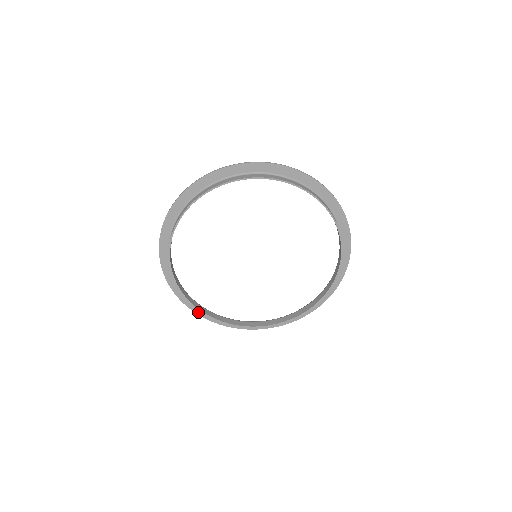
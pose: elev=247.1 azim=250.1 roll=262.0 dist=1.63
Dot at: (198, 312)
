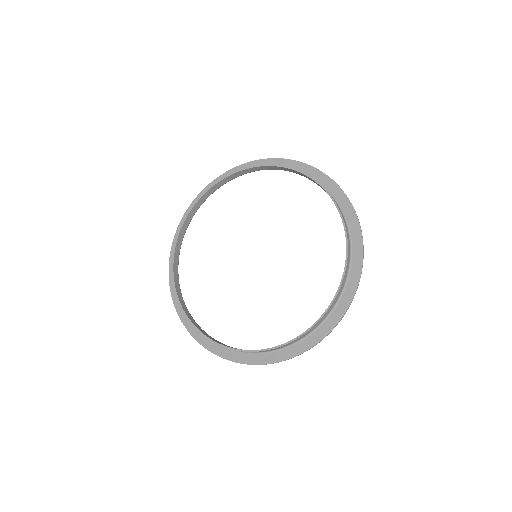
Dot at: (196, 337)
